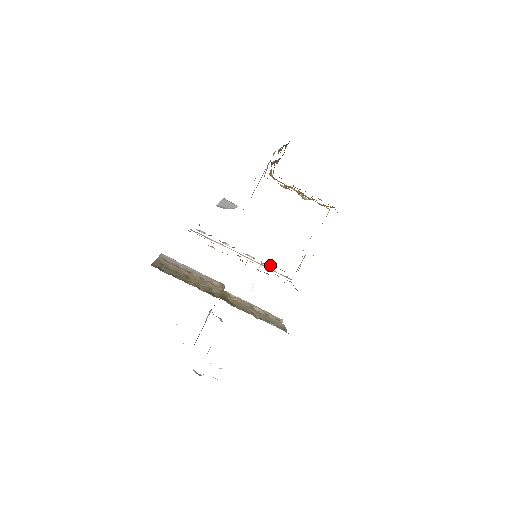
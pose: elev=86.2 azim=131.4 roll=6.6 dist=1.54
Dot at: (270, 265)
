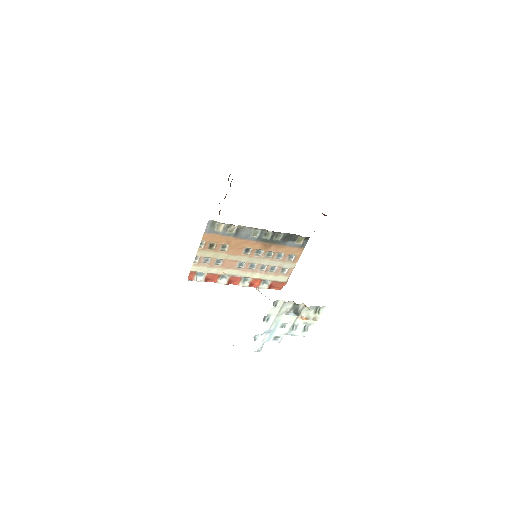
Dot at: (264, 282)
